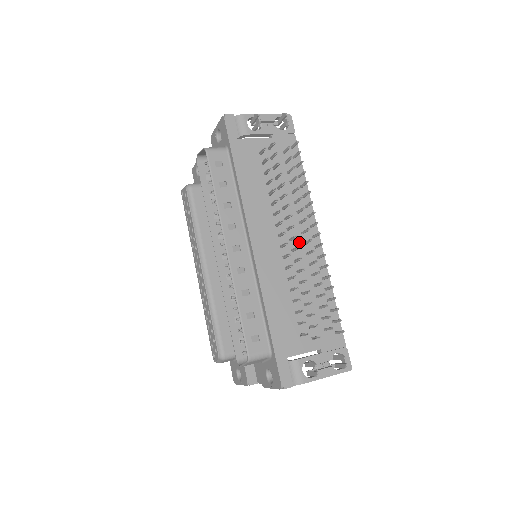
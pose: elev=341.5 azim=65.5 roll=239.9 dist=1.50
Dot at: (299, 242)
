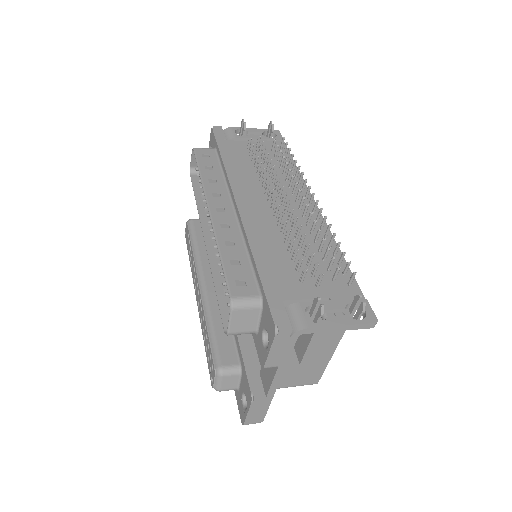
Dot at: occluded
